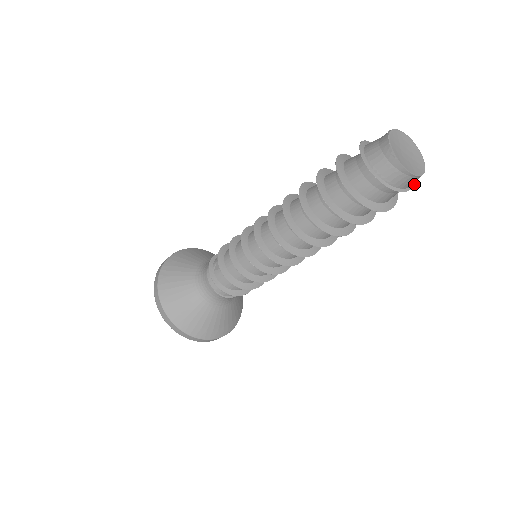
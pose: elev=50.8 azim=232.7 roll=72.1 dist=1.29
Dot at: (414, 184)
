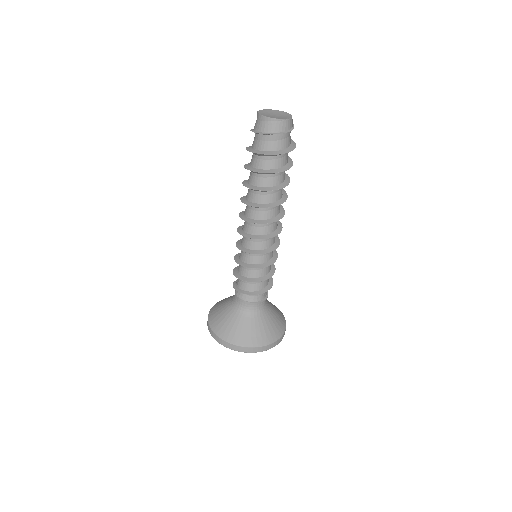
Dot at: occluded
